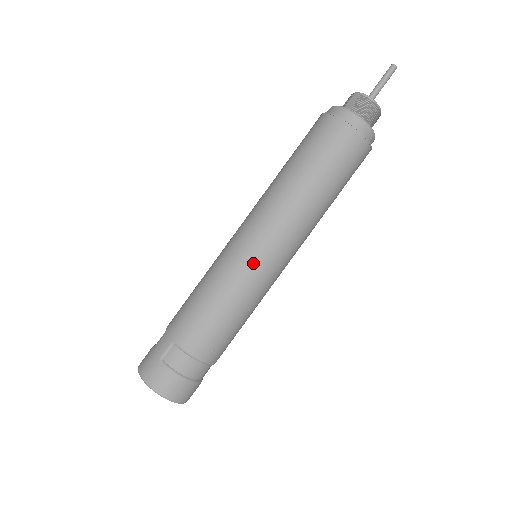
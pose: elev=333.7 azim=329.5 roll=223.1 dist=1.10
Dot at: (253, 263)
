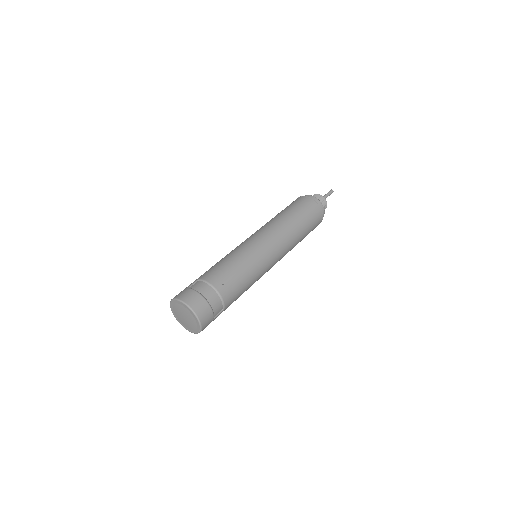
Dot at: (253, 243)
